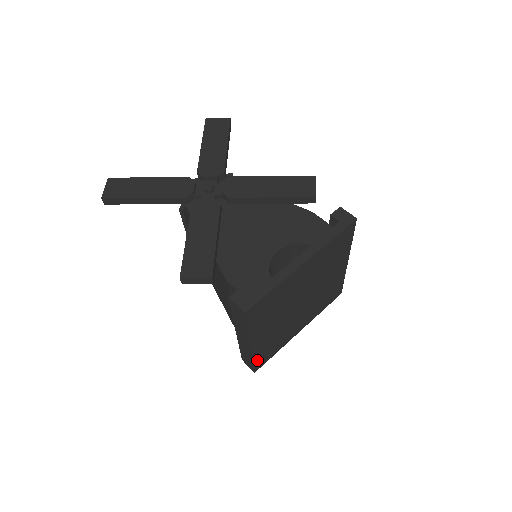
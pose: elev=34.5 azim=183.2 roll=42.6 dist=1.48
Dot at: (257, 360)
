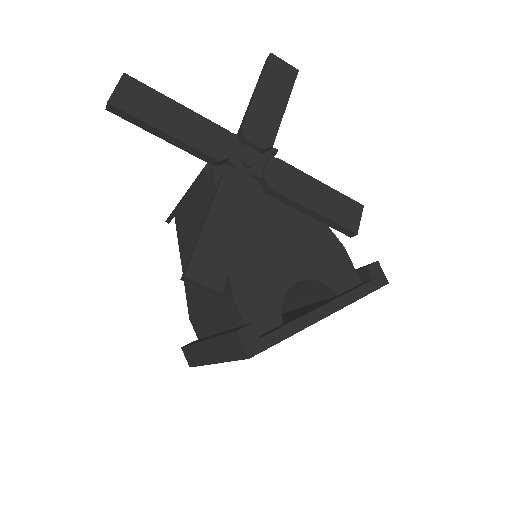
Dot at: occluded
